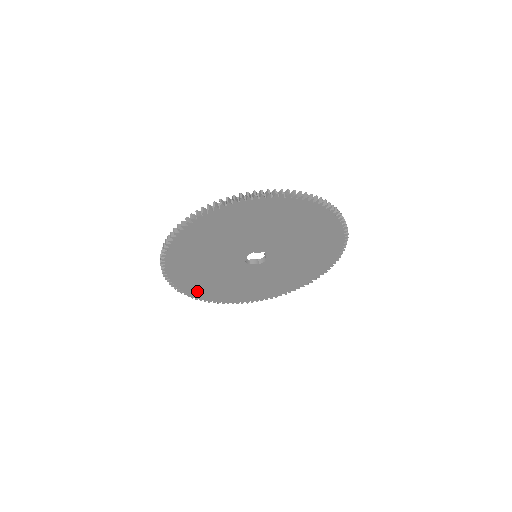
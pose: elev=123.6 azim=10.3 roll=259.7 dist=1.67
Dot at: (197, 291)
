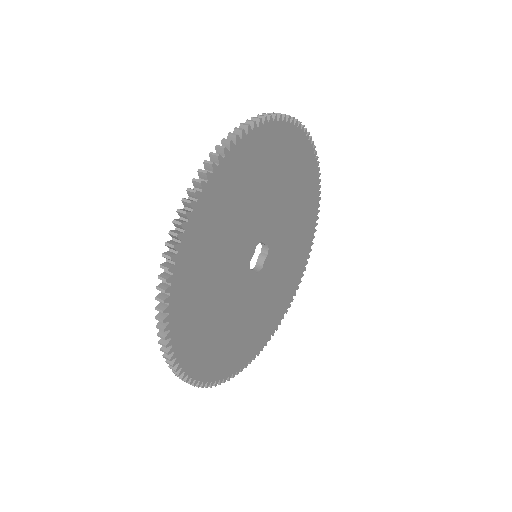
Dot at: (261, 339)
